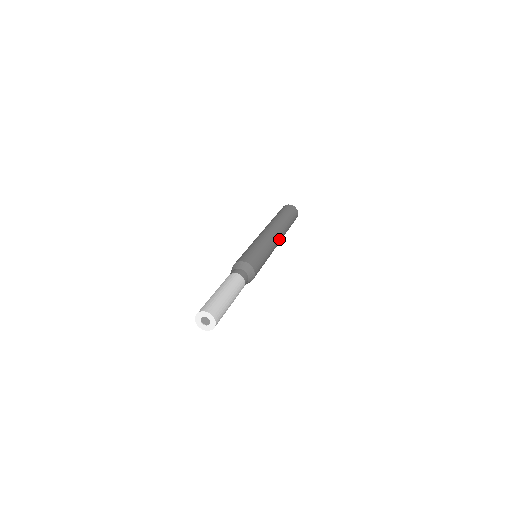
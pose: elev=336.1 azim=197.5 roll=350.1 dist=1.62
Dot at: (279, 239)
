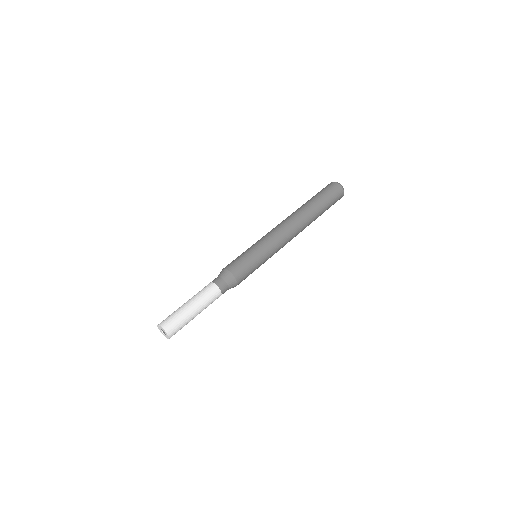
Dot at: occluded
